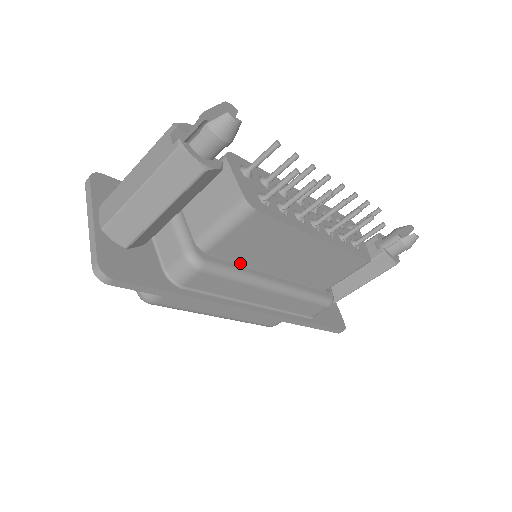
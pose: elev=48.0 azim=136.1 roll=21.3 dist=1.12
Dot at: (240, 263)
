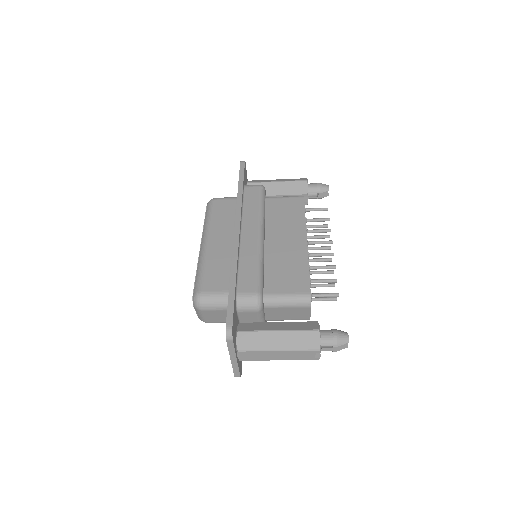
Dot at: occluded
